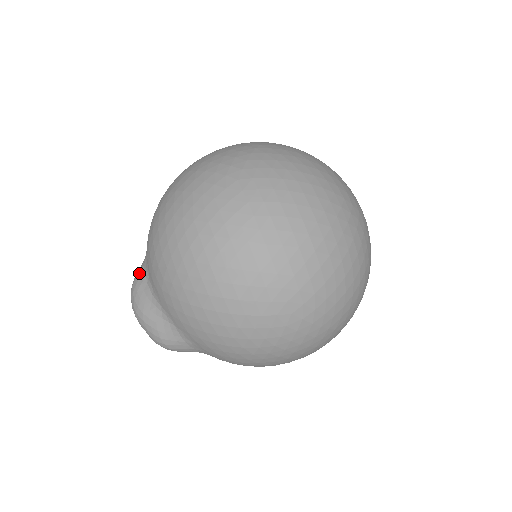
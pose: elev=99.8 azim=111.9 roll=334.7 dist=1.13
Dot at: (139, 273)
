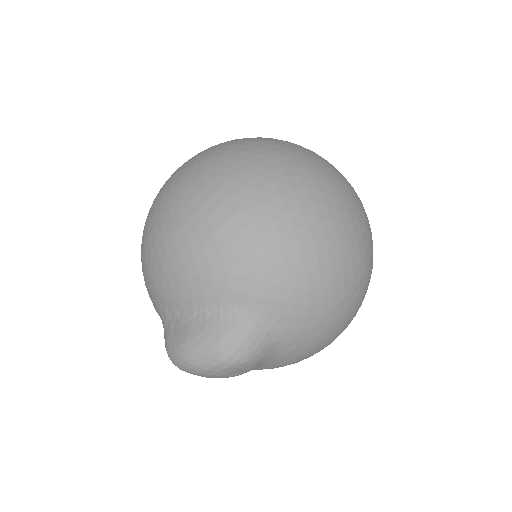
Dot at: (164, 332)
